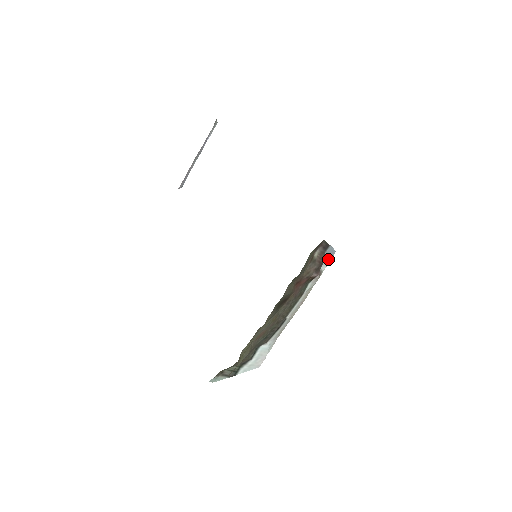
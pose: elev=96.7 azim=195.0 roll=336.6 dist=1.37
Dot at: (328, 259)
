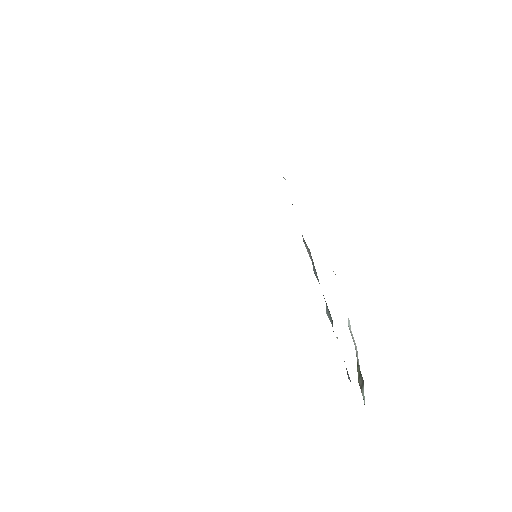
Dot at: occluded
